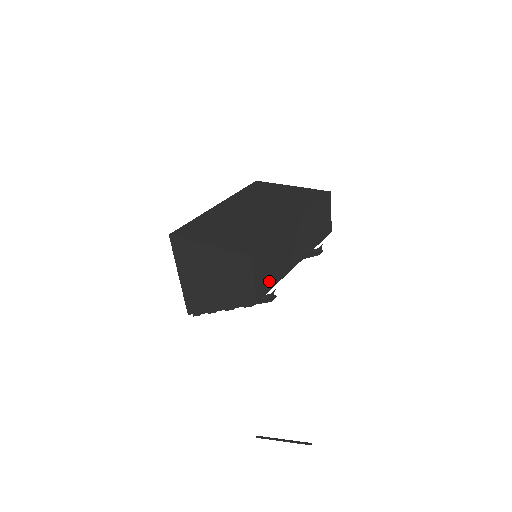
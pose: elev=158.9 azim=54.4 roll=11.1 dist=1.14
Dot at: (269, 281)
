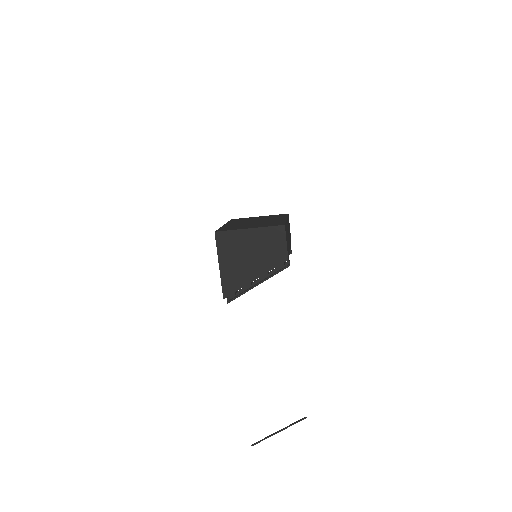
Dot at: (288, 250)
